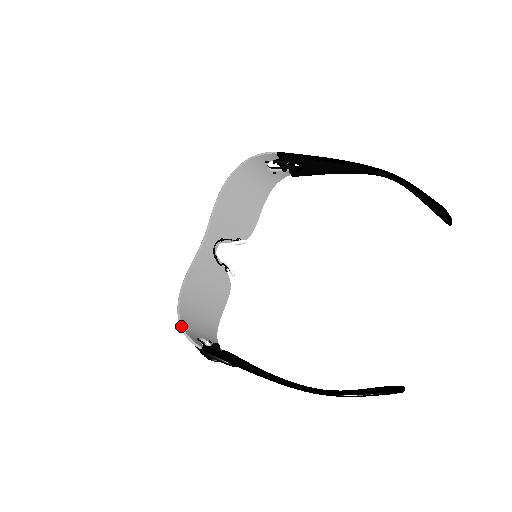
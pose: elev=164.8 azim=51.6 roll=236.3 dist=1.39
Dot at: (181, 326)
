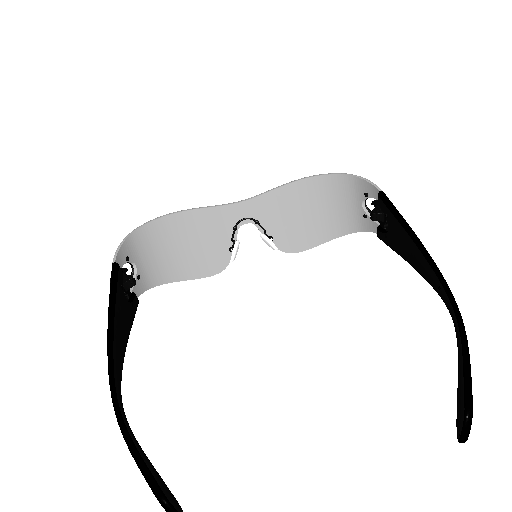
Dot at: (130, 233)
